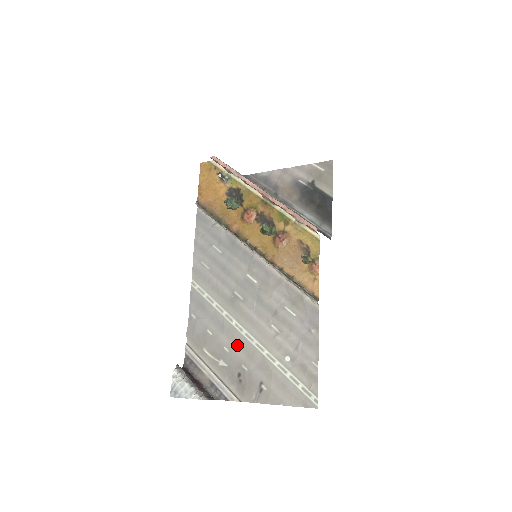
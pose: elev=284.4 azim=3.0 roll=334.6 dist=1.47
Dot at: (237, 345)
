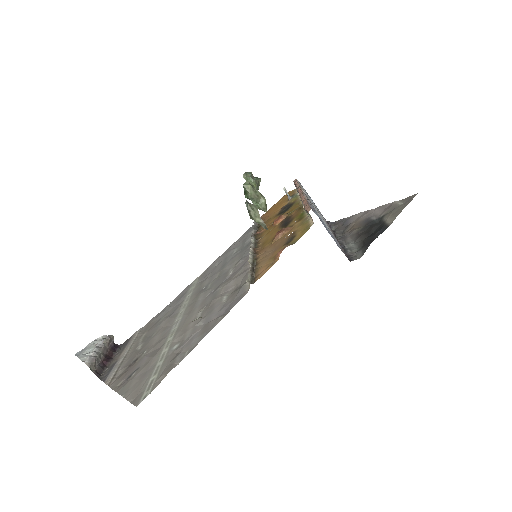
Dot at: (163, 330)
